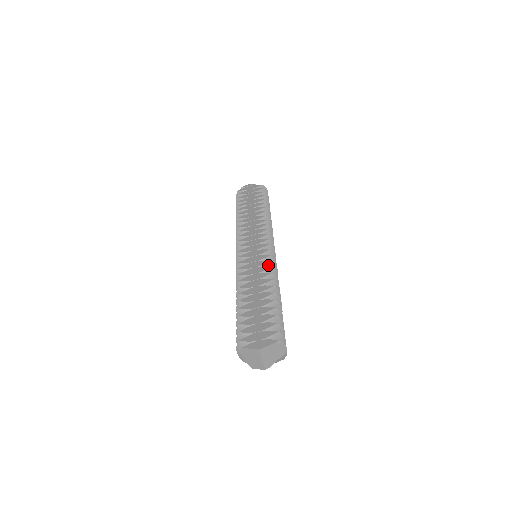
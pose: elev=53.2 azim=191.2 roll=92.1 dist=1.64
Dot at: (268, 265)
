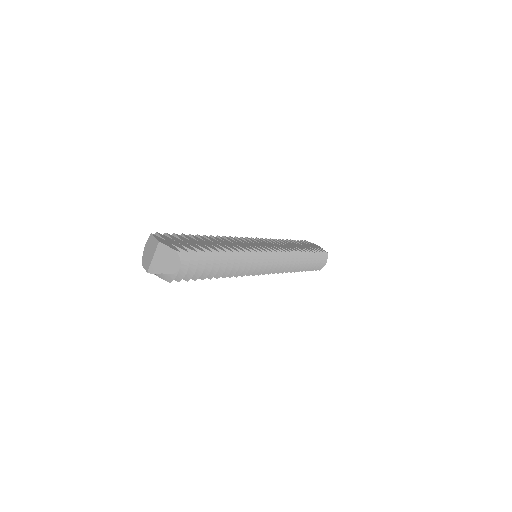
Dot at: (252, 253)
